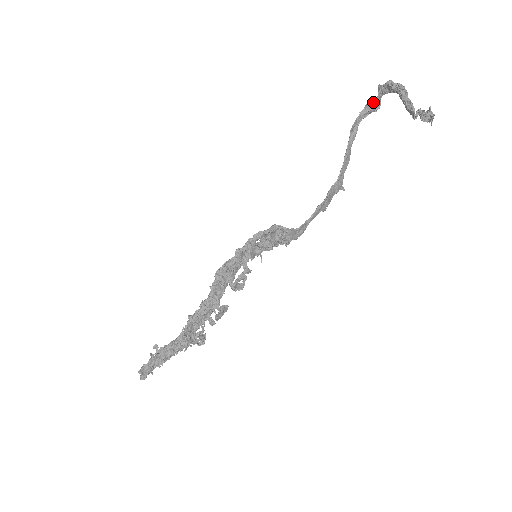
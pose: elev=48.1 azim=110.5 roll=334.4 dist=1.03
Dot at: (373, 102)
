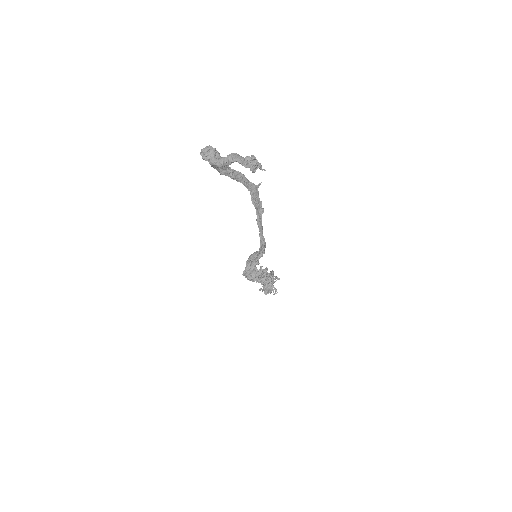
Dot at: occluded
